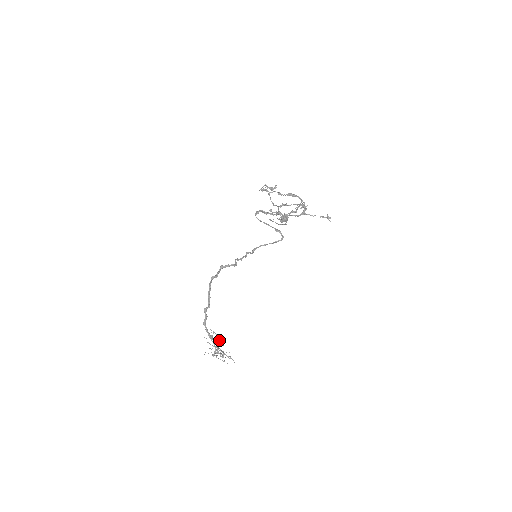
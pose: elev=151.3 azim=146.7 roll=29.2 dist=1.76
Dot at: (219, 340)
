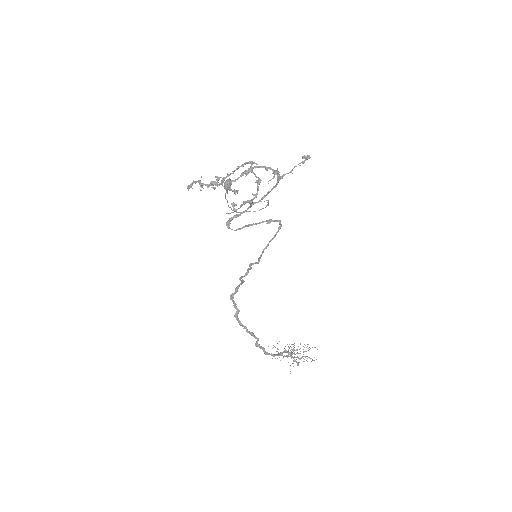
Dot at: occluded
